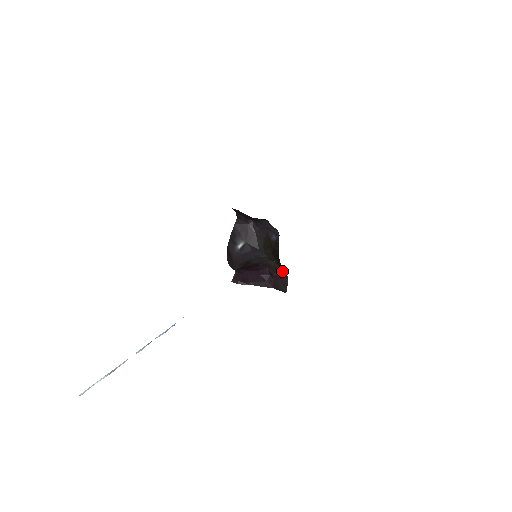
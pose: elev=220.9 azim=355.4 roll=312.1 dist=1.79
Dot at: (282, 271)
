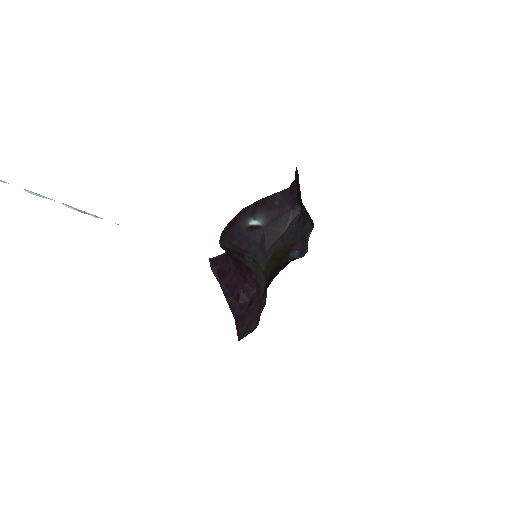
Dot at: (262, 310)
